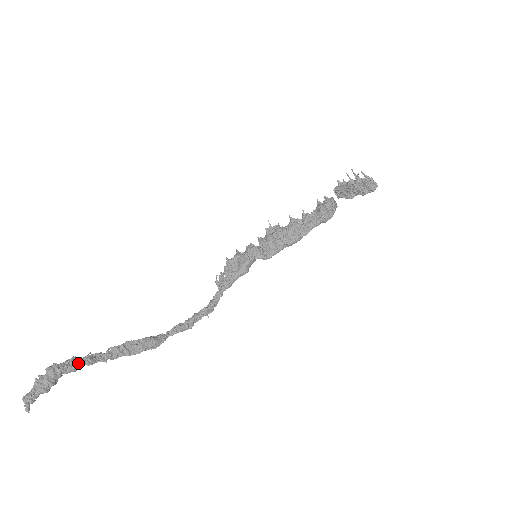
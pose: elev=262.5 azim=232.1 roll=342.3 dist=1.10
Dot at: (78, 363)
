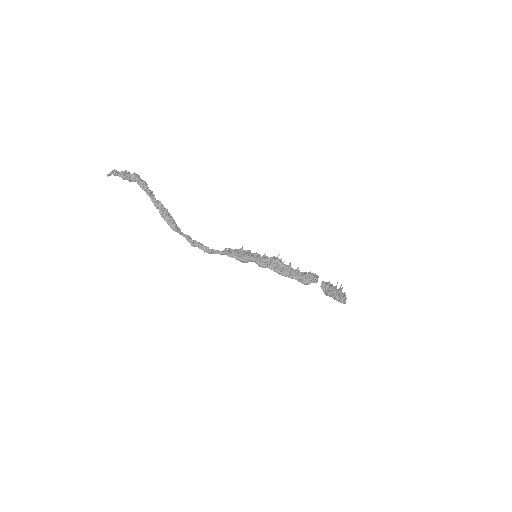
Dot at: (145, 186)
